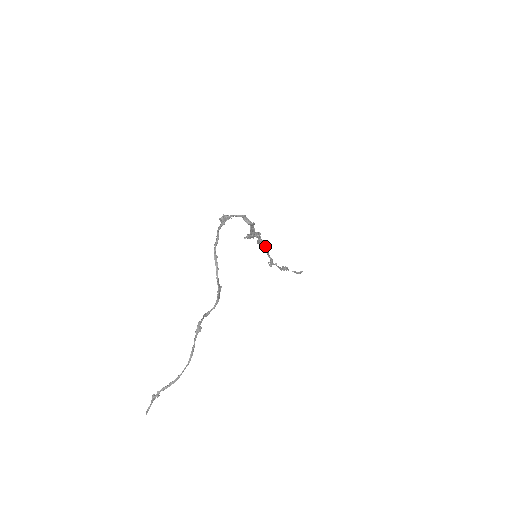
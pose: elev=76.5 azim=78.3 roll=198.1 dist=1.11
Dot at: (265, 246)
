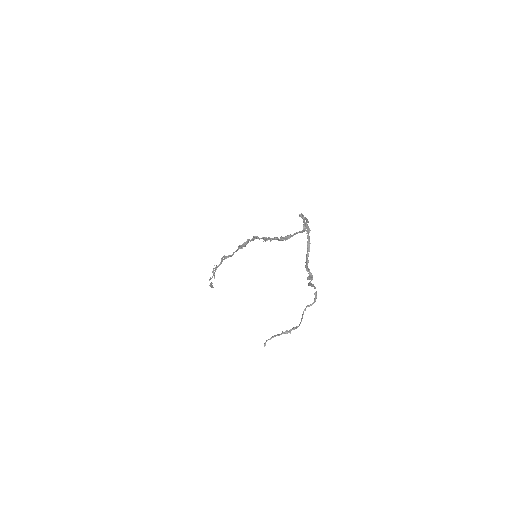
Dot at: (235, 251)
